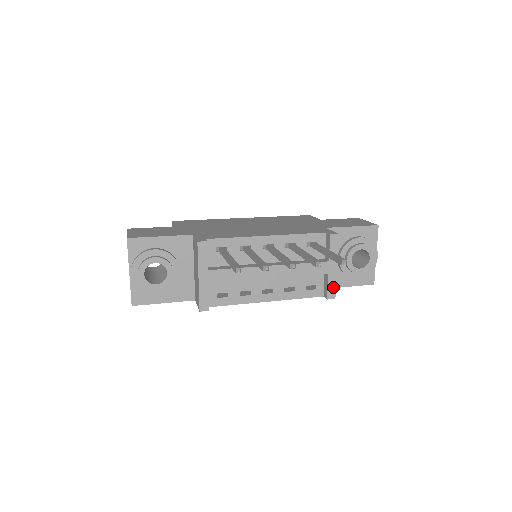
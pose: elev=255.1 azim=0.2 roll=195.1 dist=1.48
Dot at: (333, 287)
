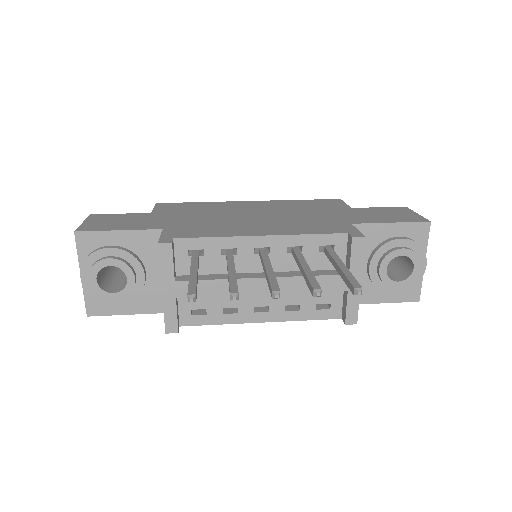
Dot at: (354, 309)
